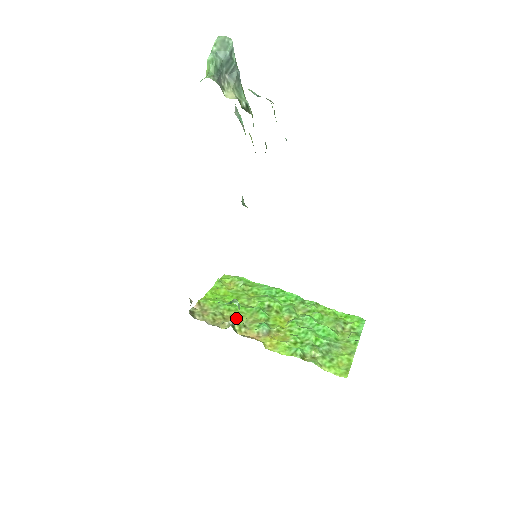
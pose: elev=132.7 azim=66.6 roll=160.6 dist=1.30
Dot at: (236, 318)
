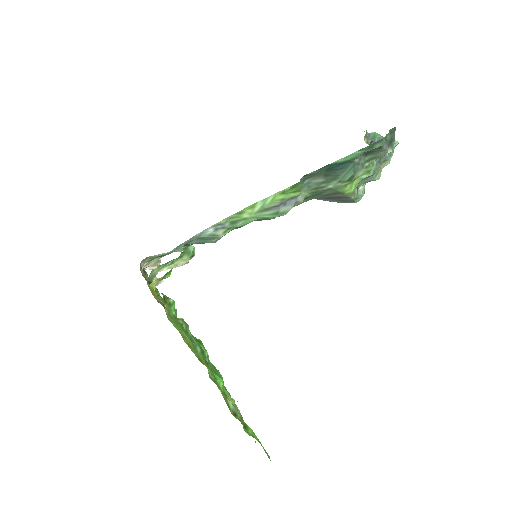
Dot at: occluded
